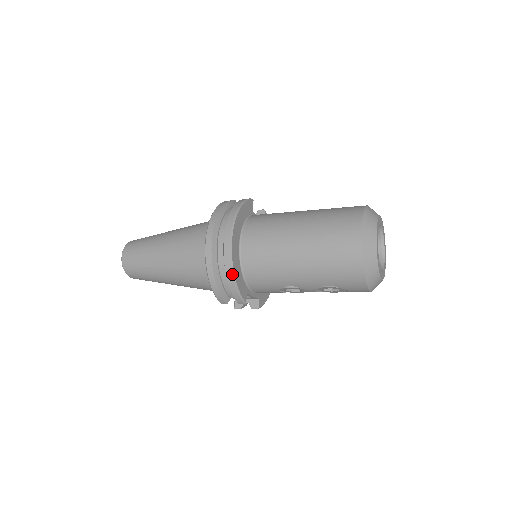
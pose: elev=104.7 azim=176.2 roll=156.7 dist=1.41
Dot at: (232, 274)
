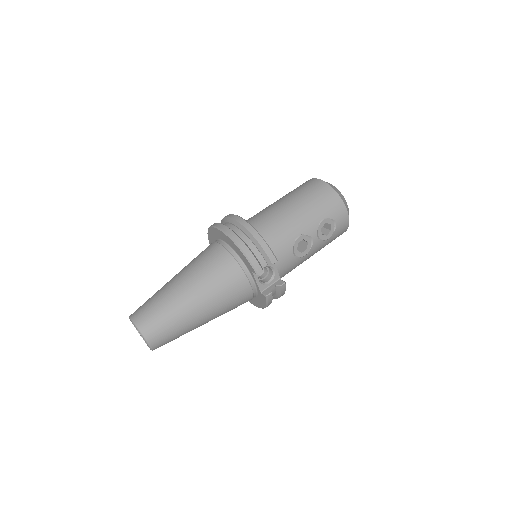
Dot at: (256, 231)
